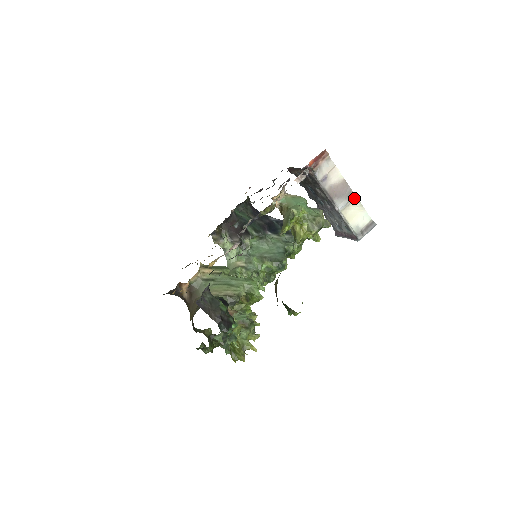
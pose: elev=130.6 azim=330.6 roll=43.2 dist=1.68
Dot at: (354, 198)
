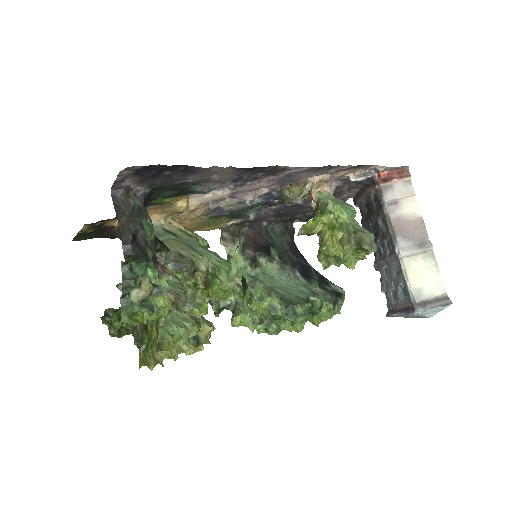
Dot at: (428, 249)
